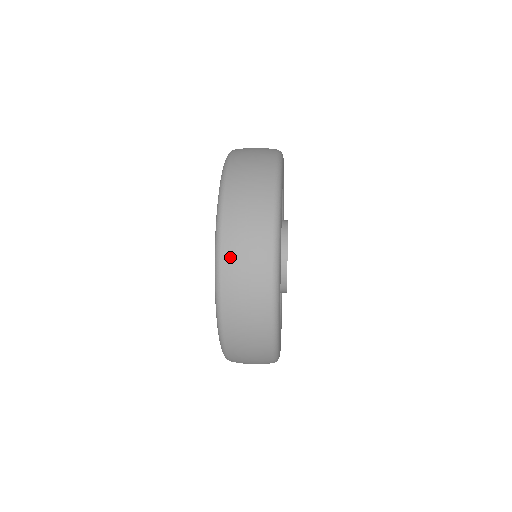
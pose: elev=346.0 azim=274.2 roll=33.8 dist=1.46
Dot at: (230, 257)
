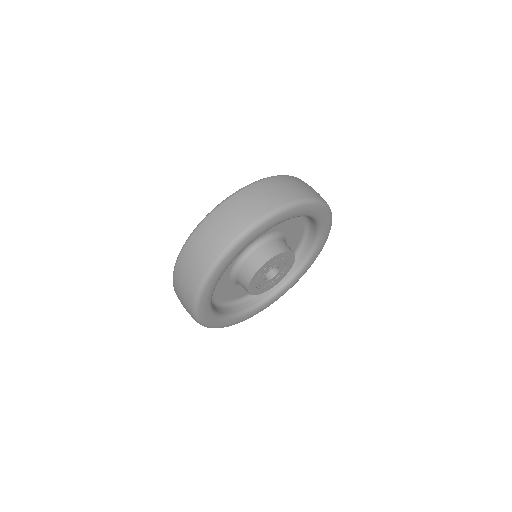
Dot at: (196, 239)
